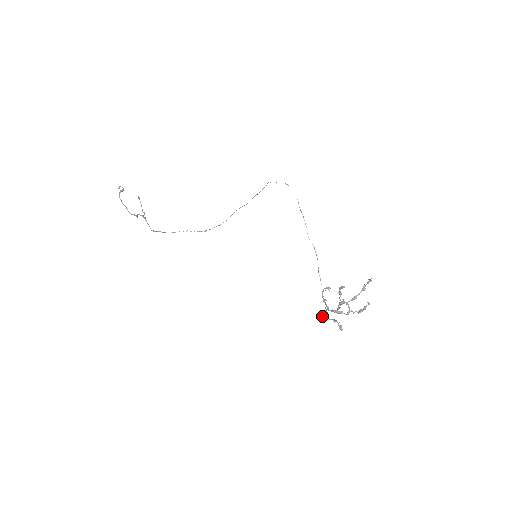
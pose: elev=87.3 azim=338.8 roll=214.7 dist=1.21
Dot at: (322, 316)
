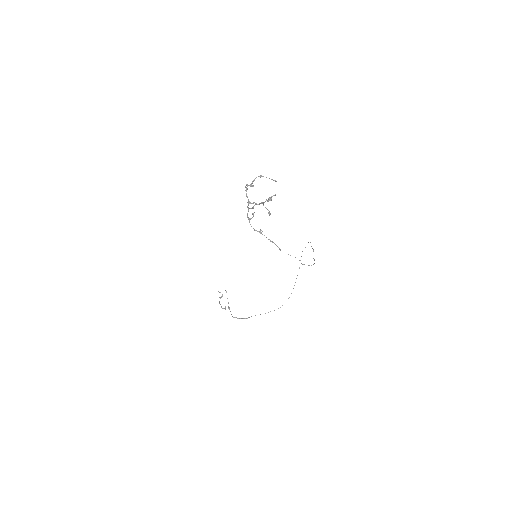
Dot at: (247, 217)
